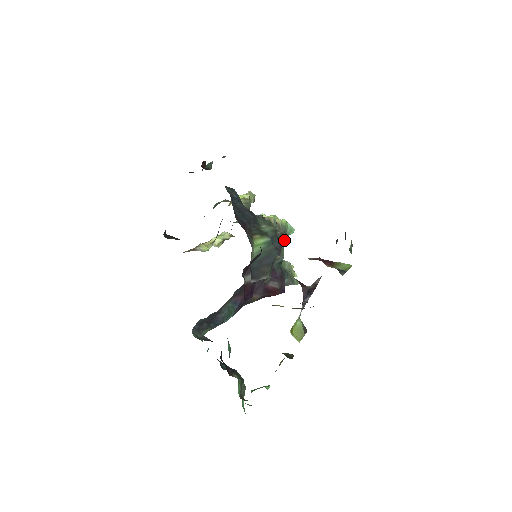
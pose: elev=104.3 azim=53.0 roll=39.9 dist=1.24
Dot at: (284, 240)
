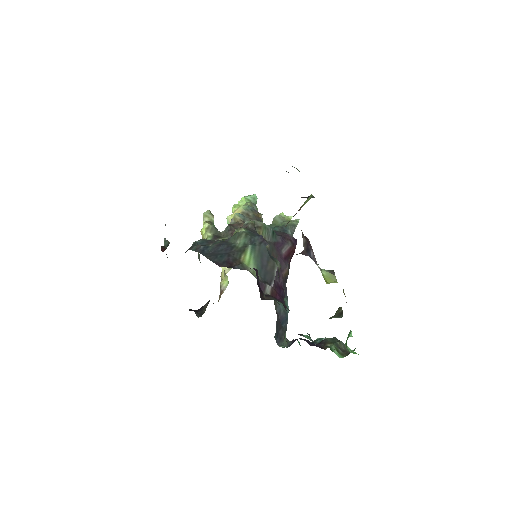
Dot at: (258, 214)
